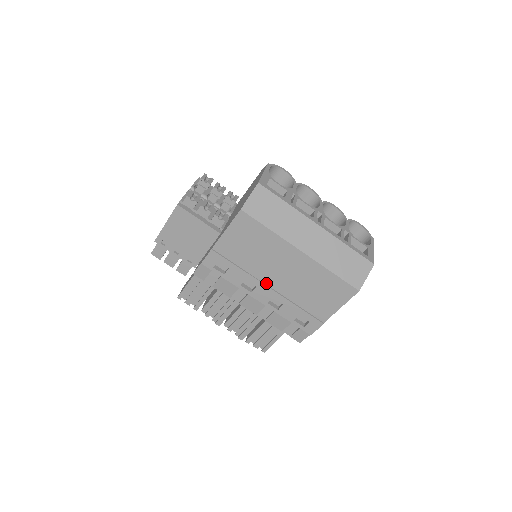
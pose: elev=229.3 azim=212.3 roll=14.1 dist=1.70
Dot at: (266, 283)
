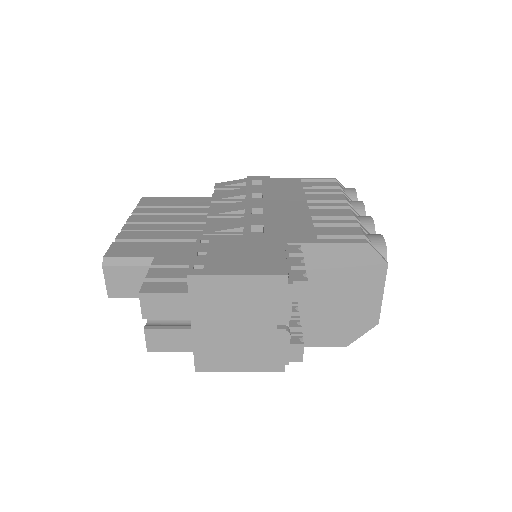
Dot at: occluded
